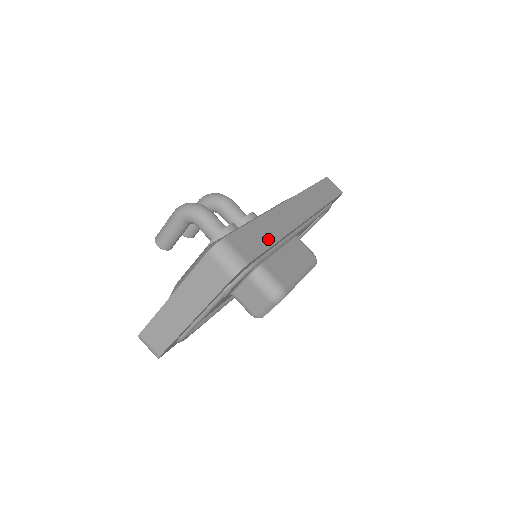
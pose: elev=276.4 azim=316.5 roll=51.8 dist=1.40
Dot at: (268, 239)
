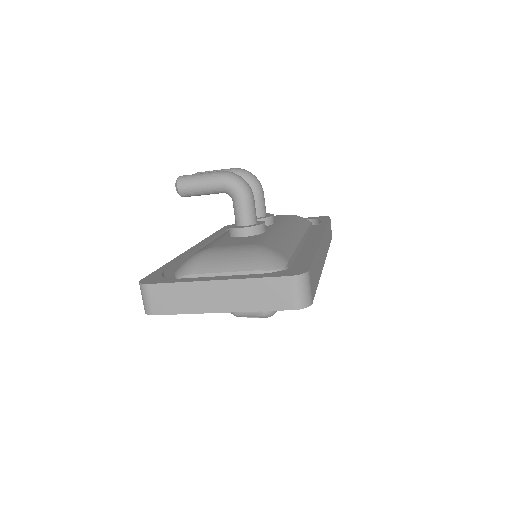
Dot at: (317, 279)
